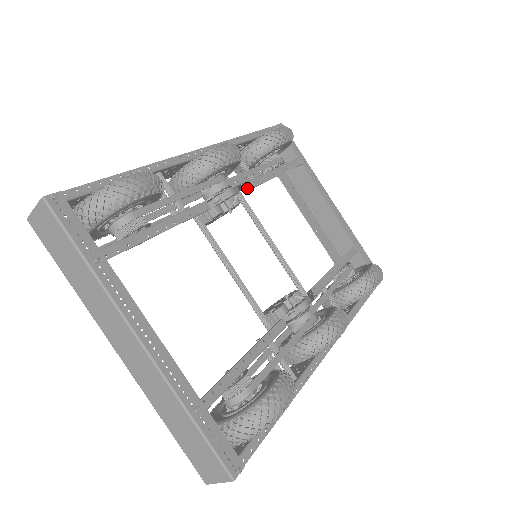
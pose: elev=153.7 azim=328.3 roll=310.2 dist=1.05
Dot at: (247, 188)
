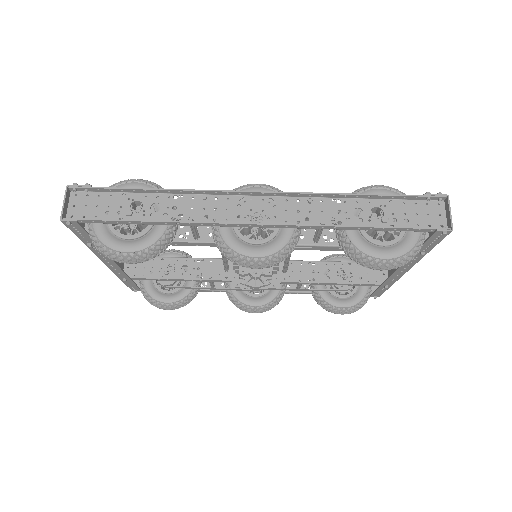
Dot at: occluded
